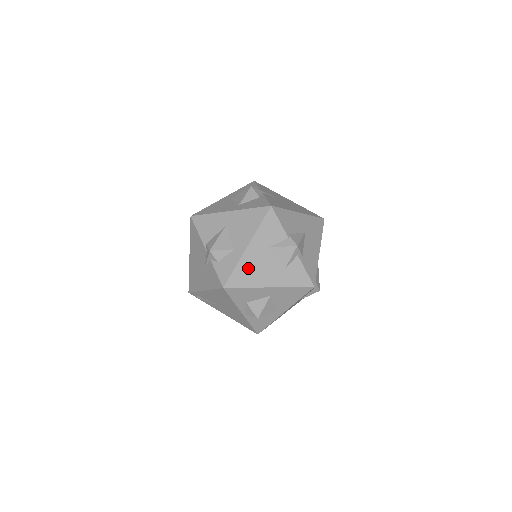
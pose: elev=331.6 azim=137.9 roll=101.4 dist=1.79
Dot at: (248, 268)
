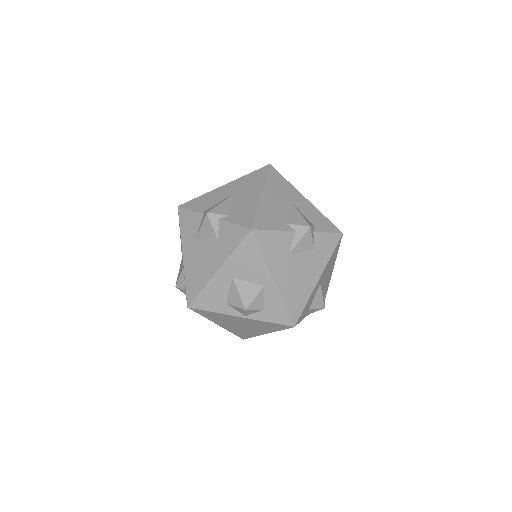
Dot at: (193, 272)
